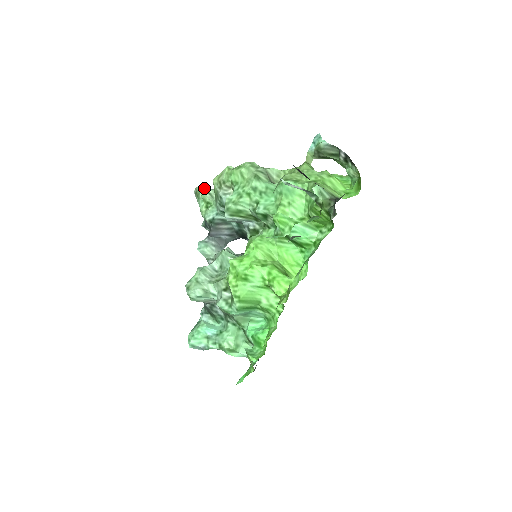
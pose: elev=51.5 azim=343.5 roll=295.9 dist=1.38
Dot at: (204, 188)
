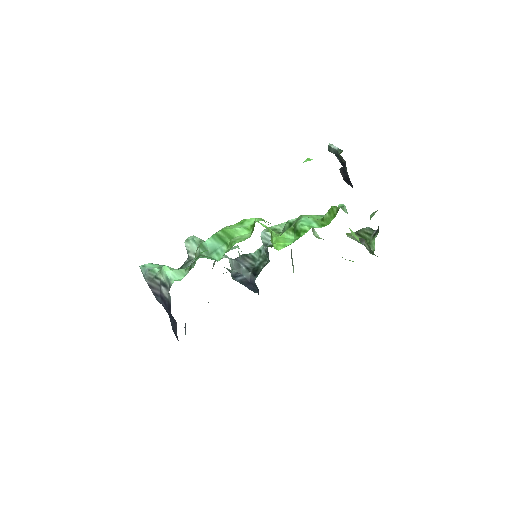
Dot at: occluded
